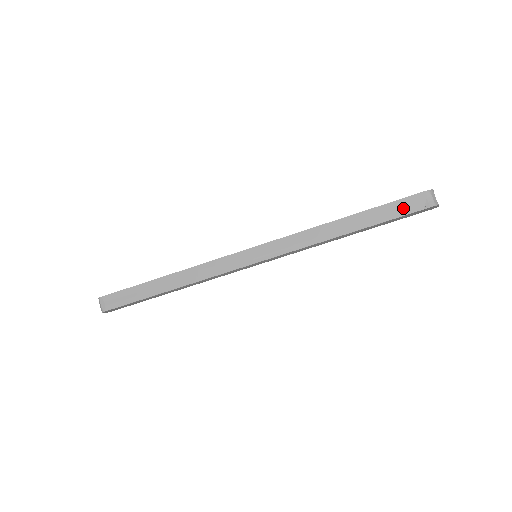
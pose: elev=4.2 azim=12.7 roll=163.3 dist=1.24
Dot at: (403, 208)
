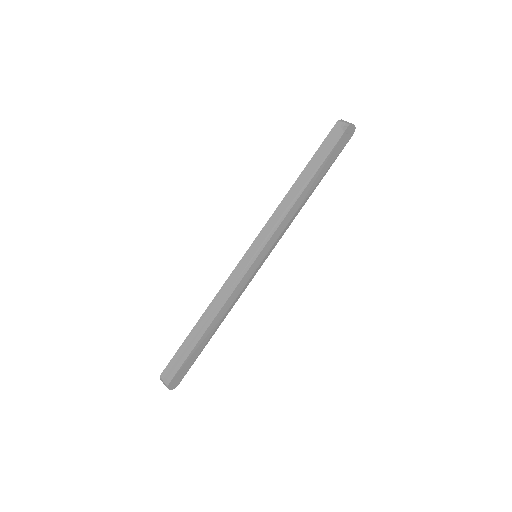
Dot at: (330, 143)
